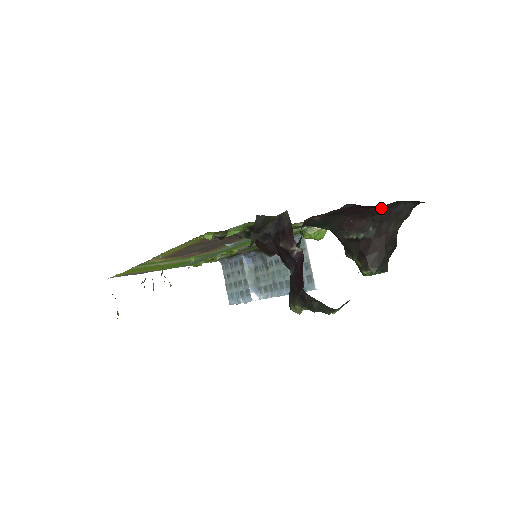
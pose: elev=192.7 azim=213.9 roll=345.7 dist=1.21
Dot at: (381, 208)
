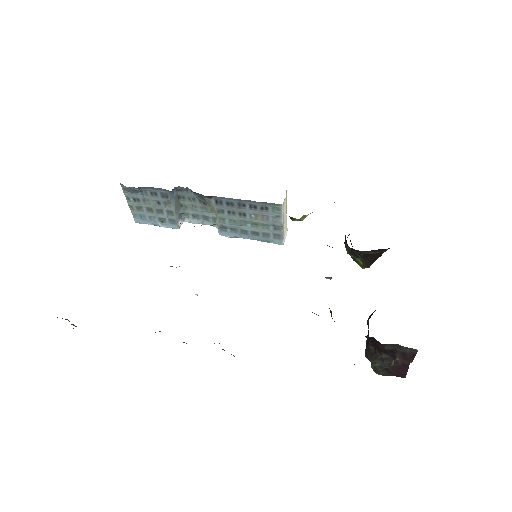
Dot at: occluded
